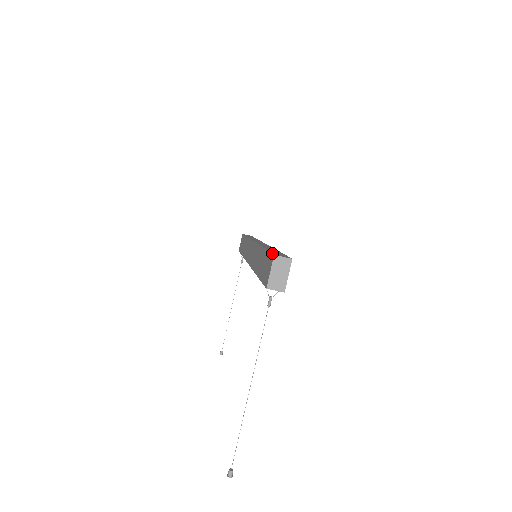
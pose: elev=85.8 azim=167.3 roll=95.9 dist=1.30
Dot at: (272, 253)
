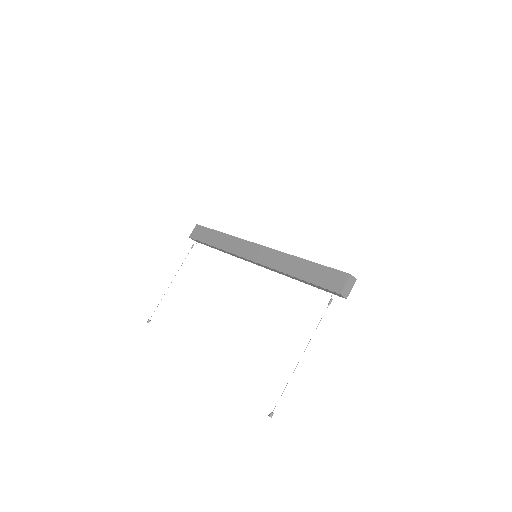
Dot at: occluded
